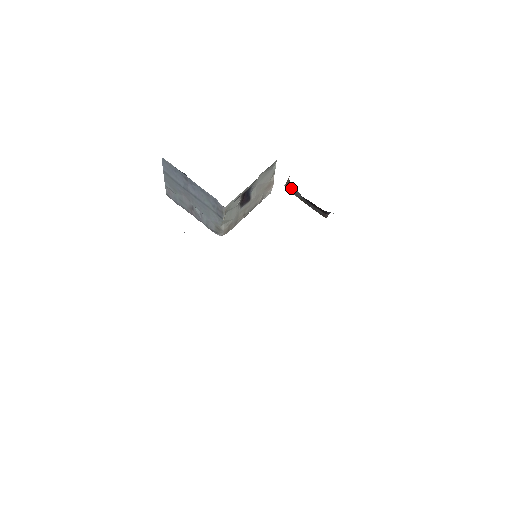
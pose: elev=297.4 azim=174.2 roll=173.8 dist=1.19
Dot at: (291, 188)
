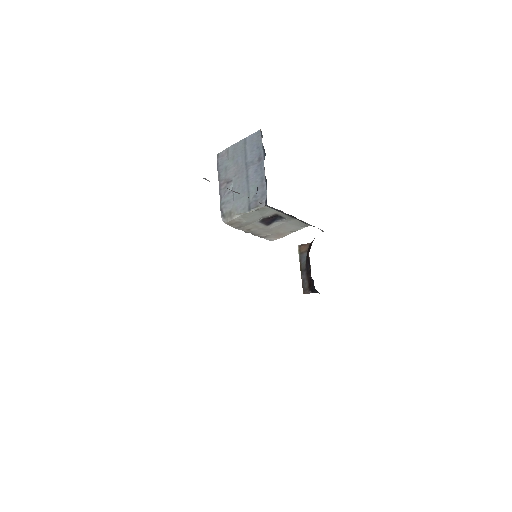
Dot at: (303, 250)
